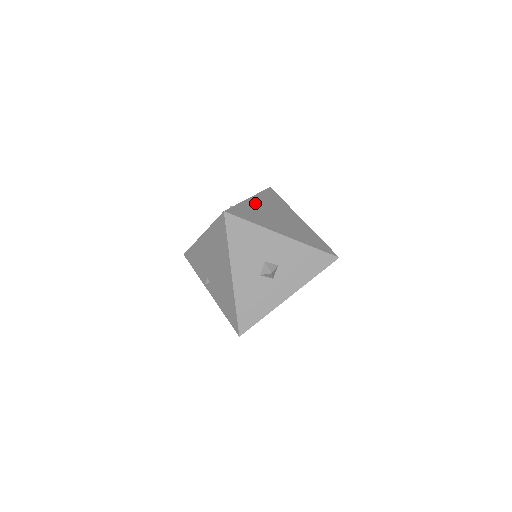
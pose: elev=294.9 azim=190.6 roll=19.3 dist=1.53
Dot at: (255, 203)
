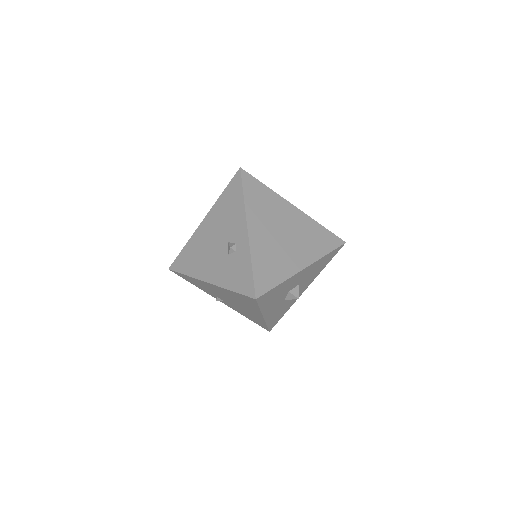
Dot at: (257, 236)
